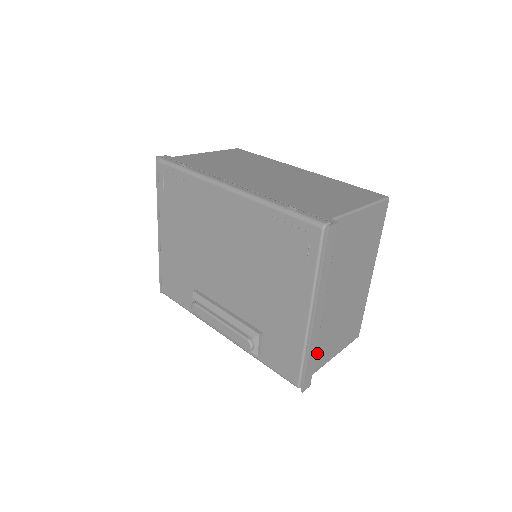
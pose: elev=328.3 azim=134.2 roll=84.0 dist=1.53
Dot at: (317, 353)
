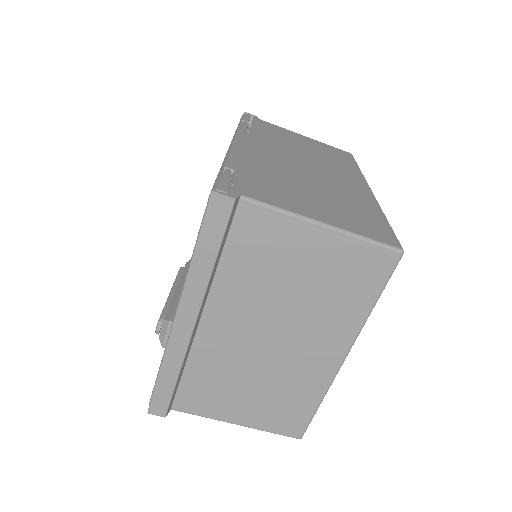
Dot at: (197, 387)
